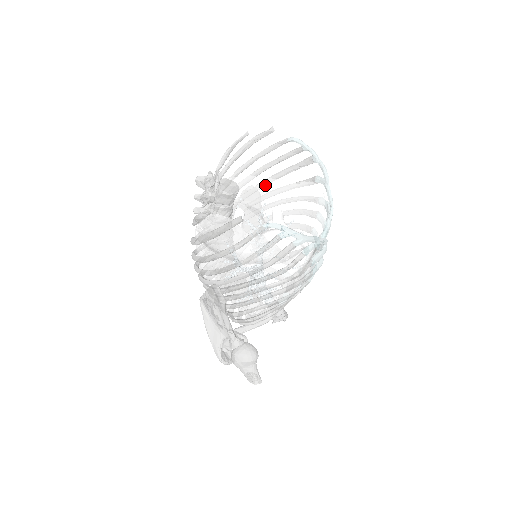
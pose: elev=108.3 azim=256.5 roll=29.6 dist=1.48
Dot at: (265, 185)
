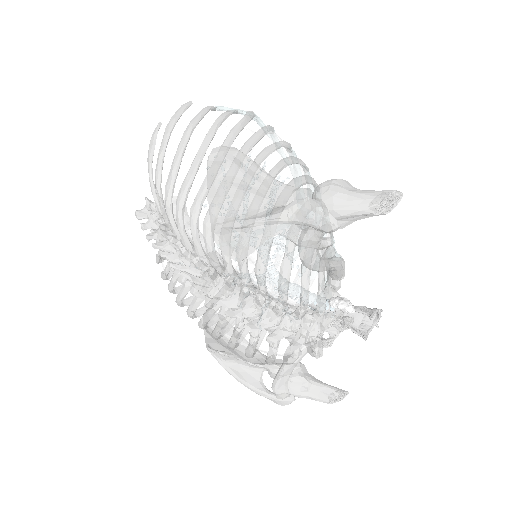
Dot at: occluded
